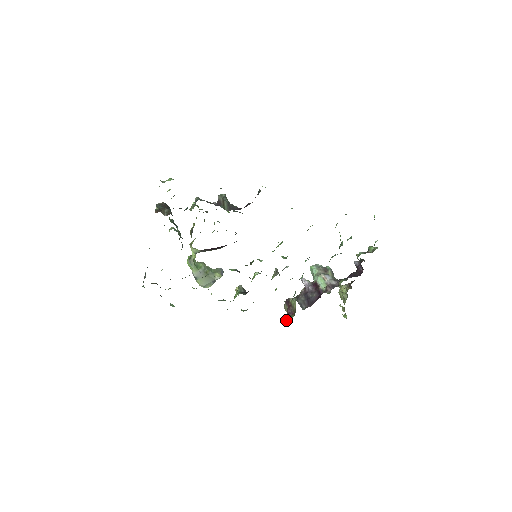
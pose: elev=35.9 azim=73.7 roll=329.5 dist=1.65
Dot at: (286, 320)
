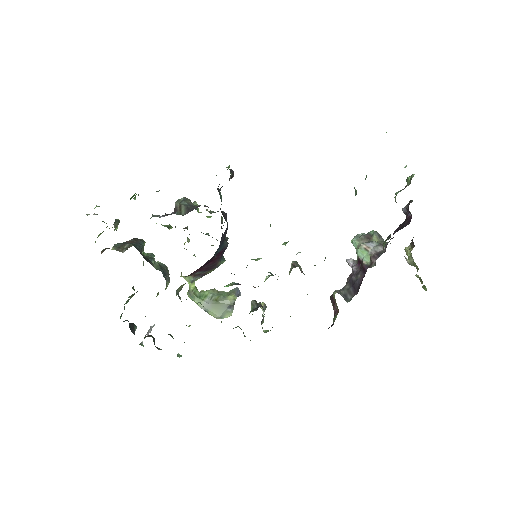
Dot at: (332, 324)
